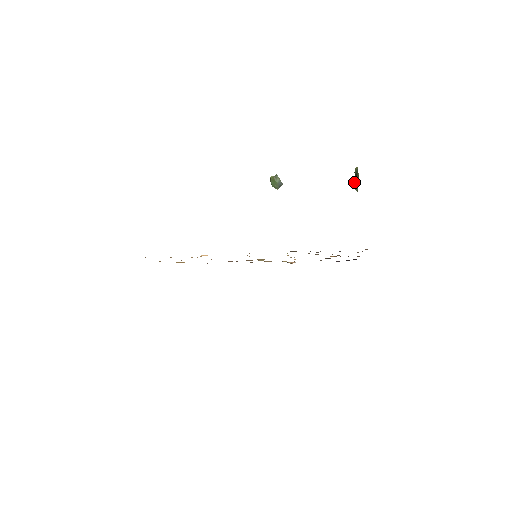
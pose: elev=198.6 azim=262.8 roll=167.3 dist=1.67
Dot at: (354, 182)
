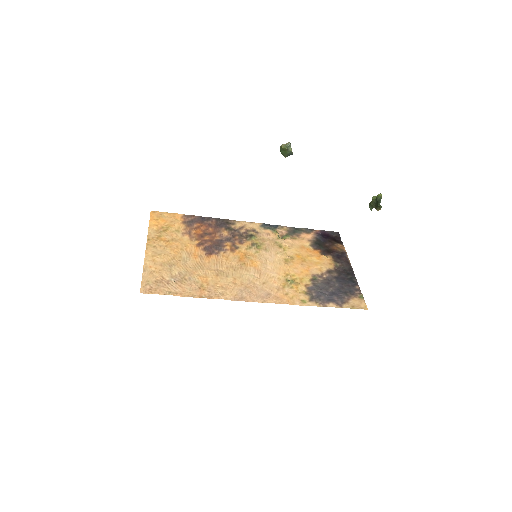
Dot at: (371, 202)
